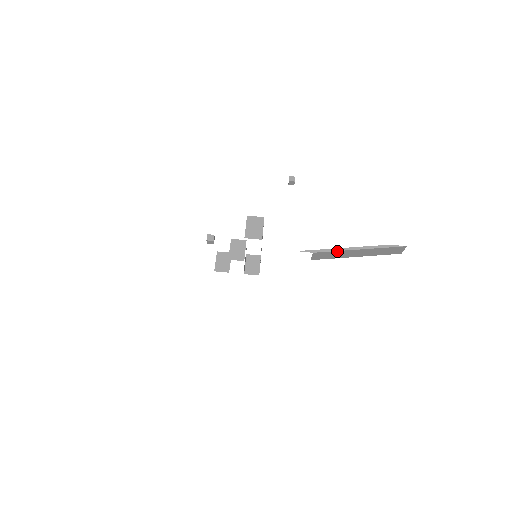
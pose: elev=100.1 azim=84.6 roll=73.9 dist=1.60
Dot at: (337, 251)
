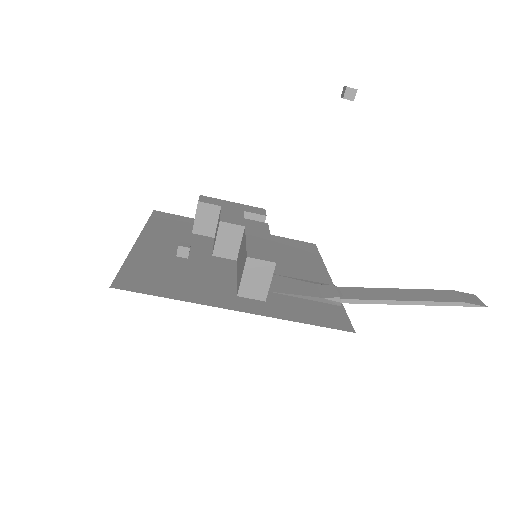
Dot at: (380, 303)
